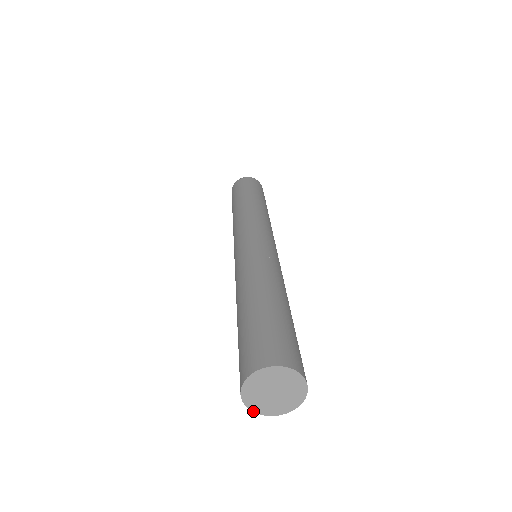
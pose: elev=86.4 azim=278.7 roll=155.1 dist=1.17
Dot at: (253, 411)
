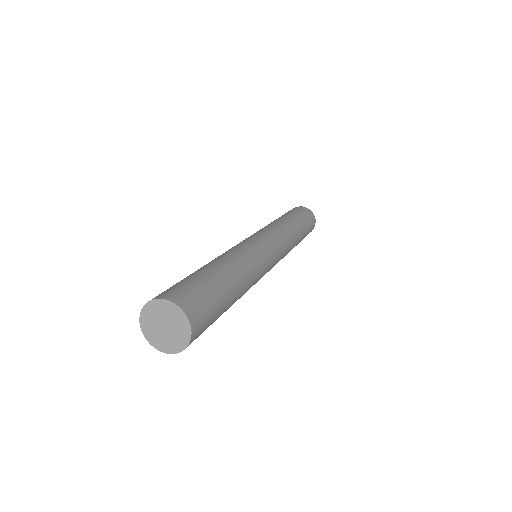
Dot at: (141, 327)
